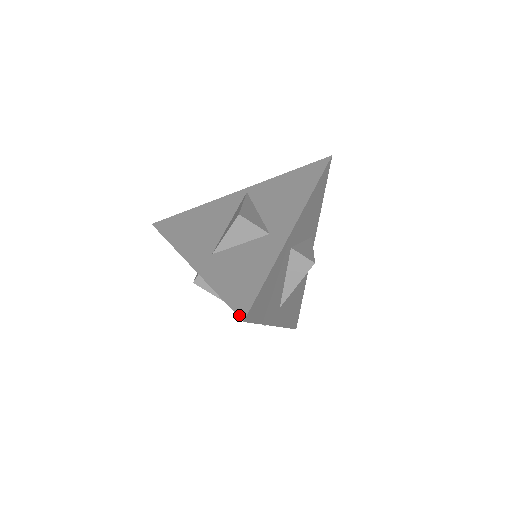
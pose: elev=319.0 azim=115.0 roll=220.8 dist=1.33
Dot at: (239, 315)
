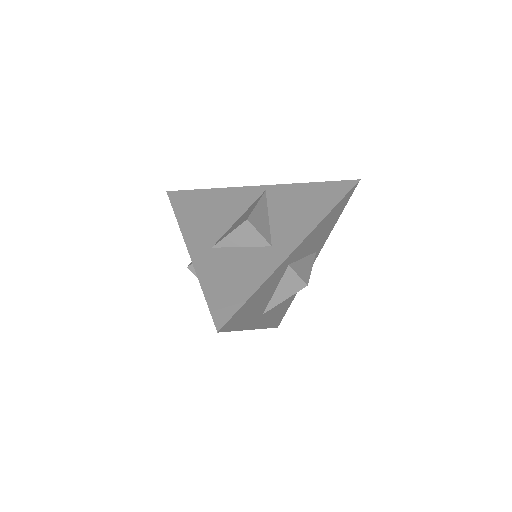
Dot at: (216, 324)
